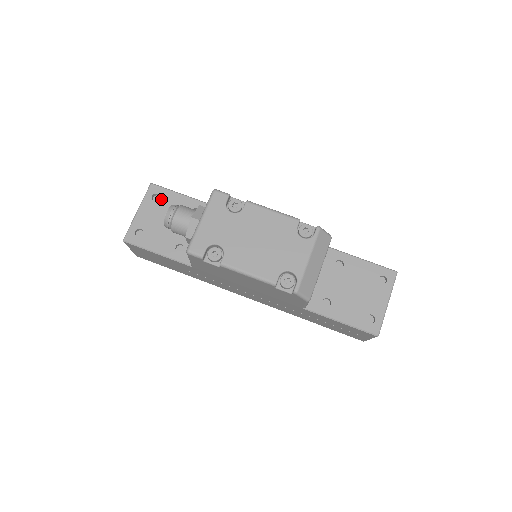
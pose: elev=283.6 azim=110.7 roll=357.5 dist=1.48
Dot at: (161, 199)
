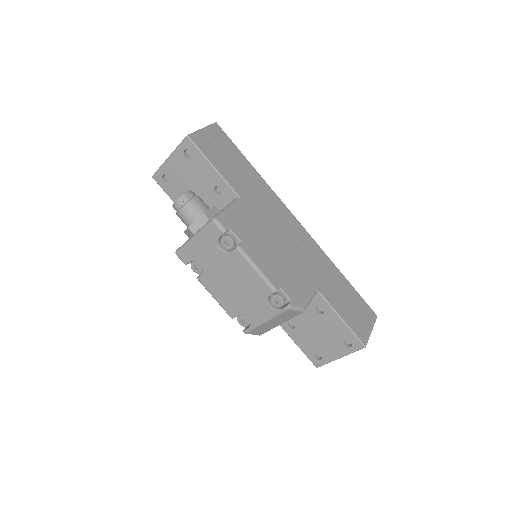
Dot at: (191, 158)
